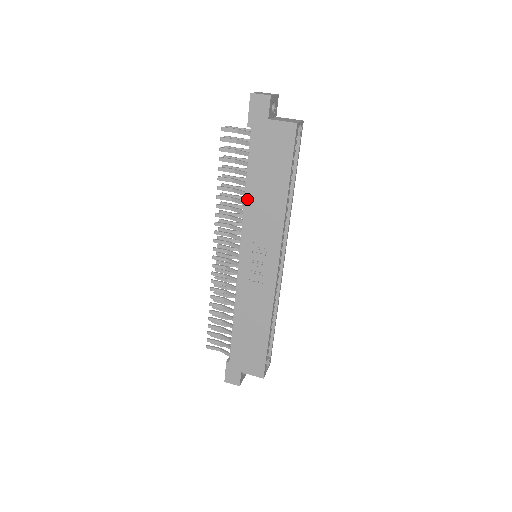
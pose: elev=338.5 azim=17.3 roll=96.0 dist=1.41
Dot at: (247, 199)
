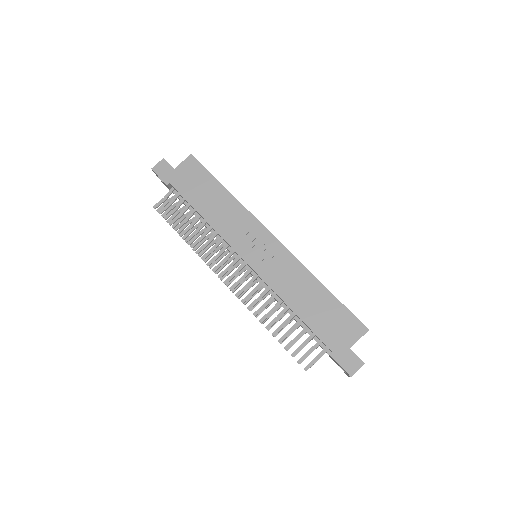
Dot at: (209, 221)
